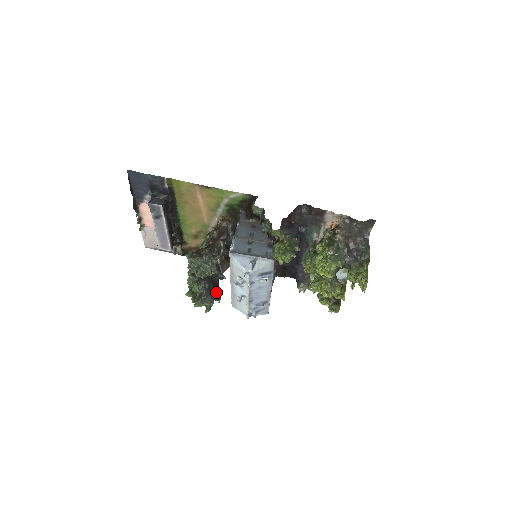
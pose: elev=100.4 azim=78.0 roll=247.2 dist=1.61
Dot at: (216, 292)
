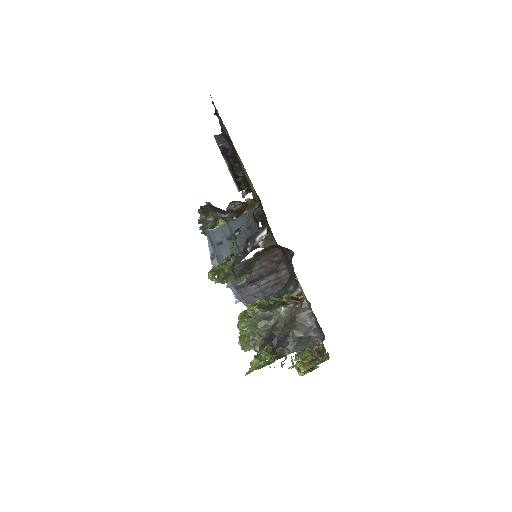
Dot at: occluded
